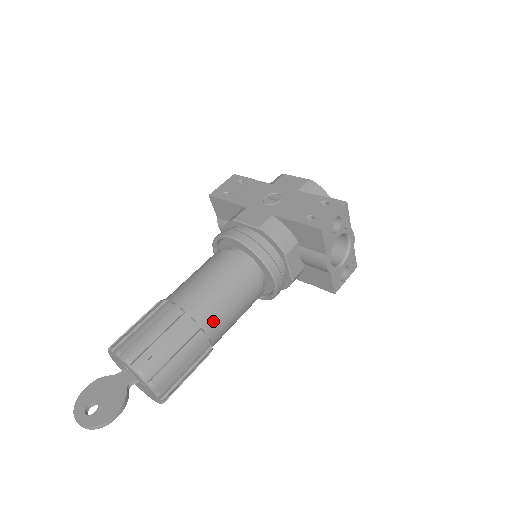
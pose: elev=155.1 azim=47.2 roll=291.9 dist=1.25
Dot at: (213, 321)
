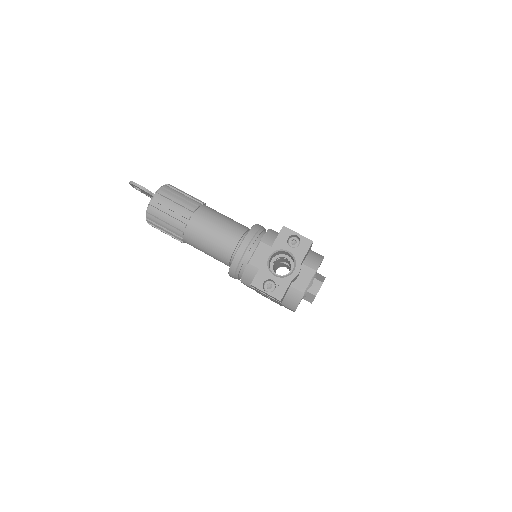
Dot at: (202, 217)
